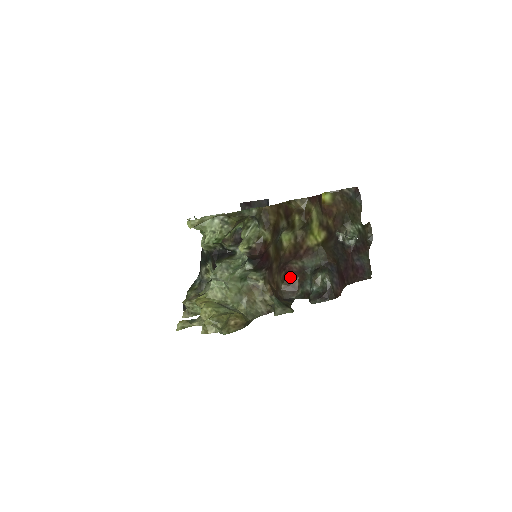
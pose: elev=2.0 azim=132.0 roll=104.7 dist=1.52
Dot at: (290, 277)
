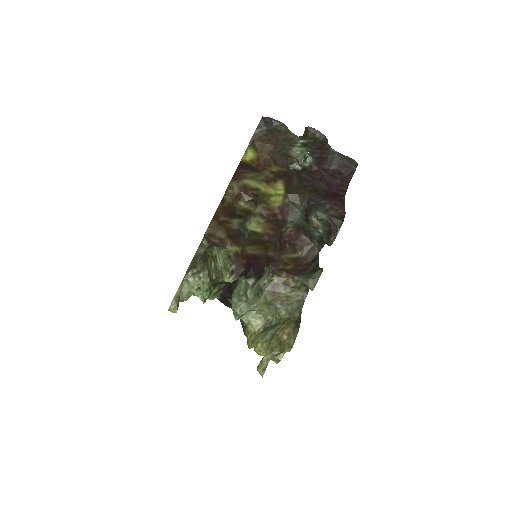
Dot at: (296, 241)
